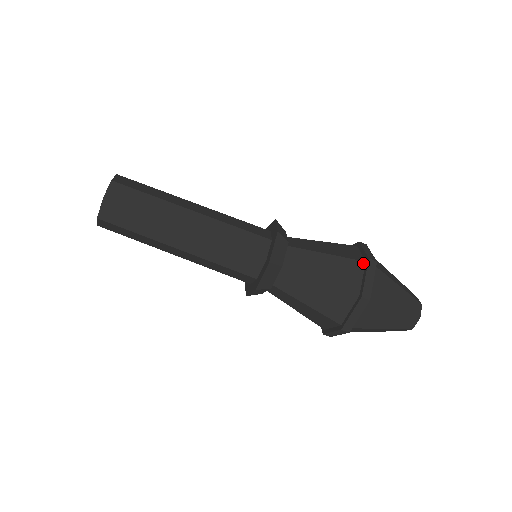
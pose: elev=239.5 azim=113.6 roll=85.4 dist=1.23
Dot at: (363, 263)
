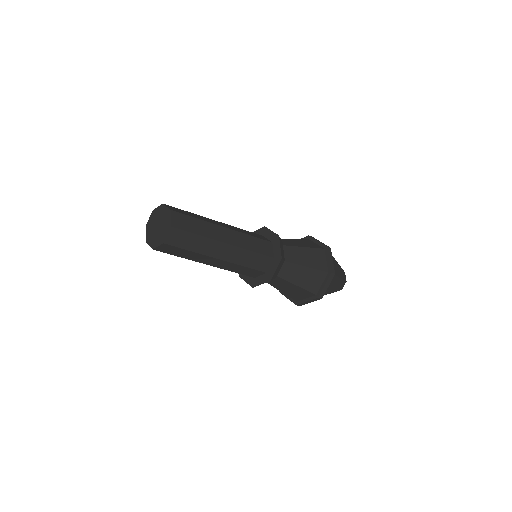
Dot at: (326, 273)
